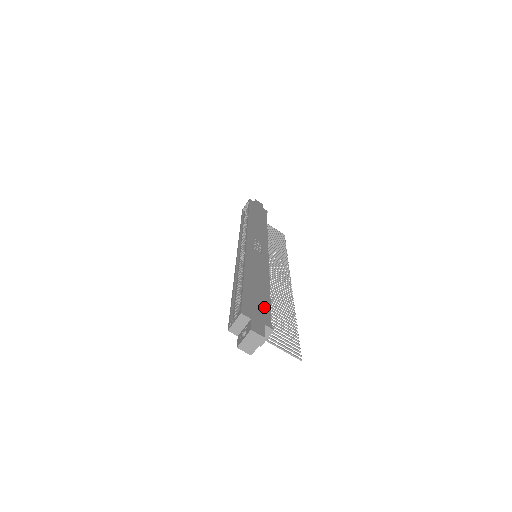
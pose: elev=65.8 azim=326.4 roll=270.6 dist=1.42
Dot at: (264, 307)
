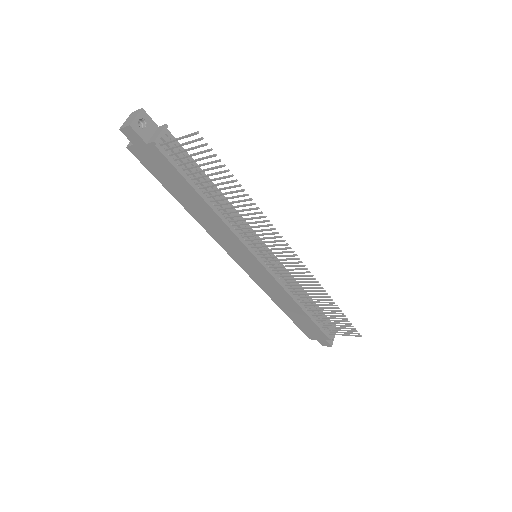
Dot at: occluded
